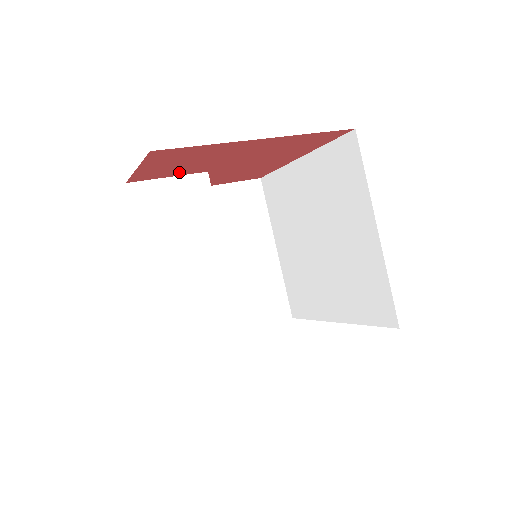
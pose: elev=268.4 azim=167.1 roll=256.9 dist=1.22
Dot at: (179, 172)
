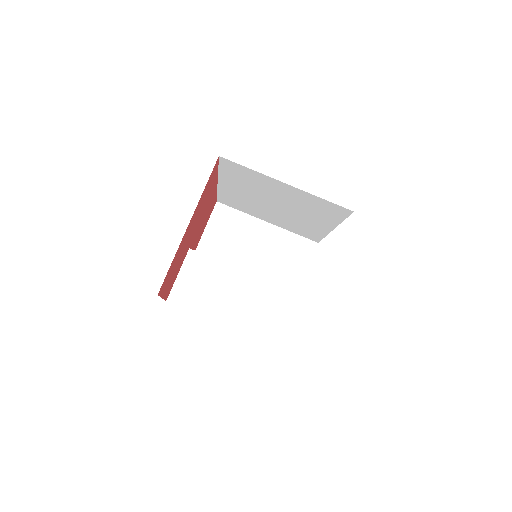
Dot at: occluded
